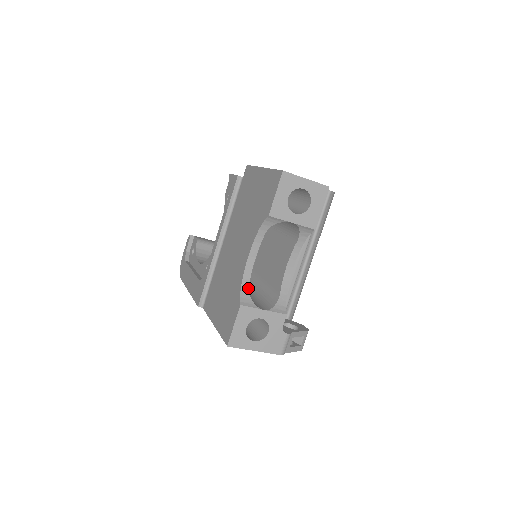
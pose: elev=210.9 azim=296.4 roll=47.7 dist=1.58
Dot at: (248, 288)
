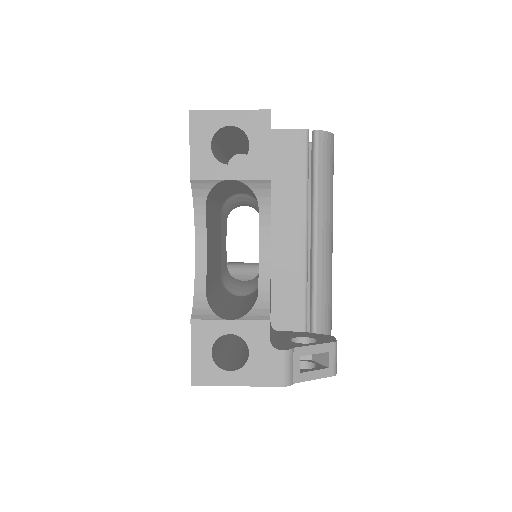
Dot at: (205, 294)
